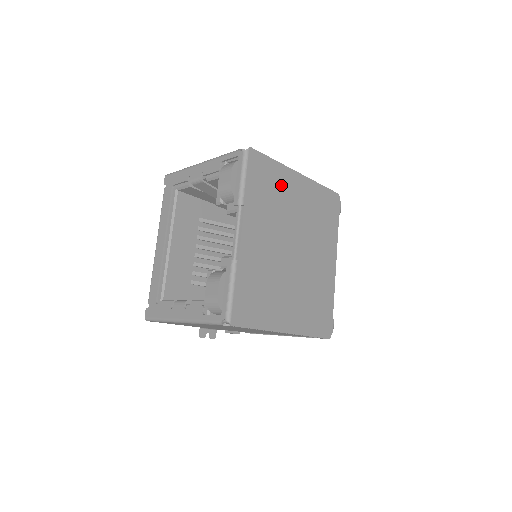
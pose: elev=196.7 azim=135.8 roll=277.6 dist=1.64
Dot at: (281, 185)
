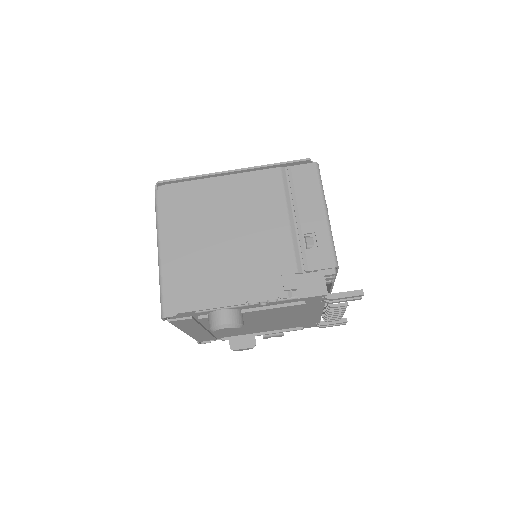
Dot at: occluded
